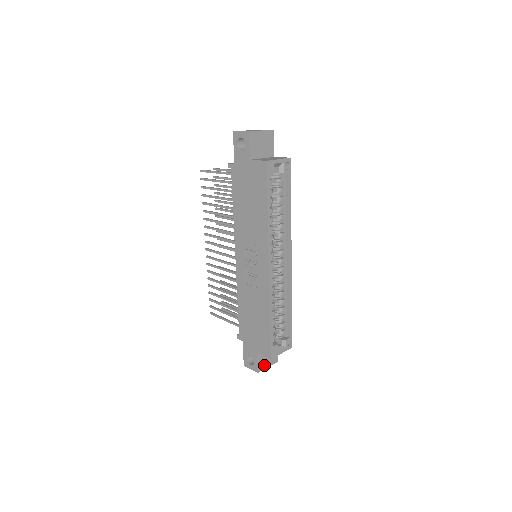
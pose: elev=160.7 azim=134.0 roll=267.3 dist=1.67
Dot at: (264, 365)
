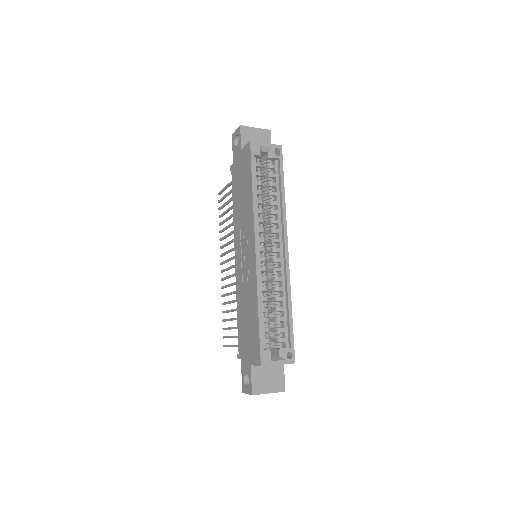
Dot at: (262, 388)
